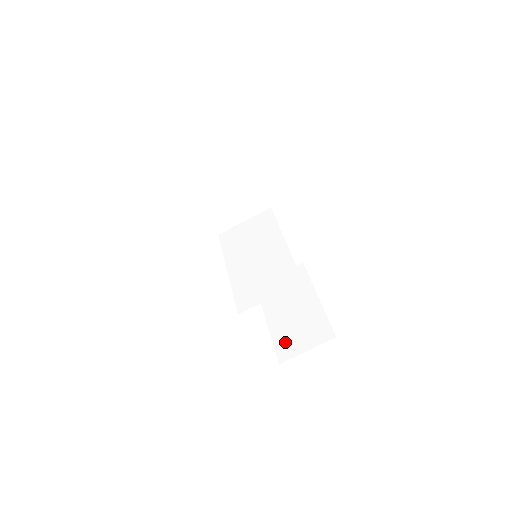
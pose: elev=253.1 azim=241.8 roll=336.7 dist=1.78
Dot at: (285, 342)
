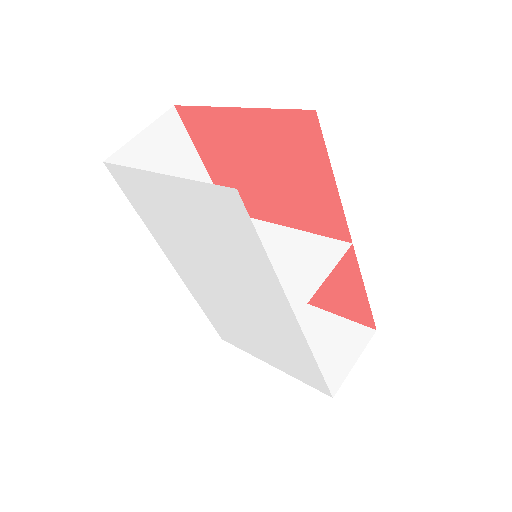
Dot at: occluded
